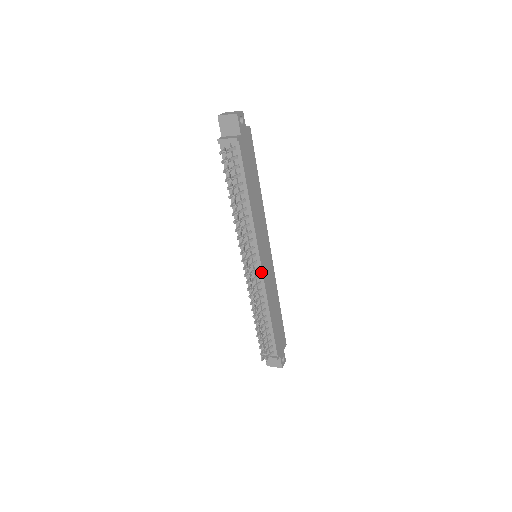
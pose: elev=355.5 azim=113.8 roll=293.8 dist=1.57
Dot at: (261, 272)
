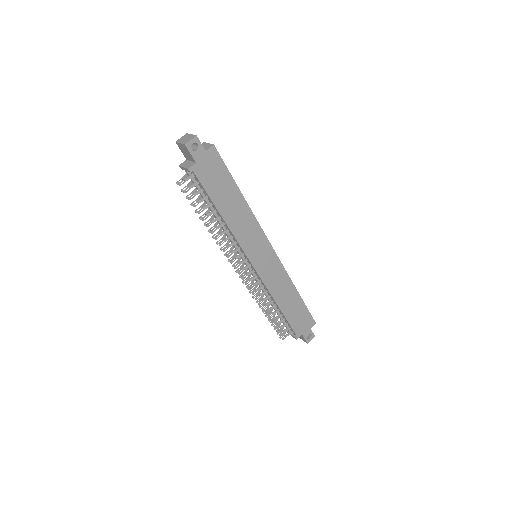
Dot at: (257, 274)
